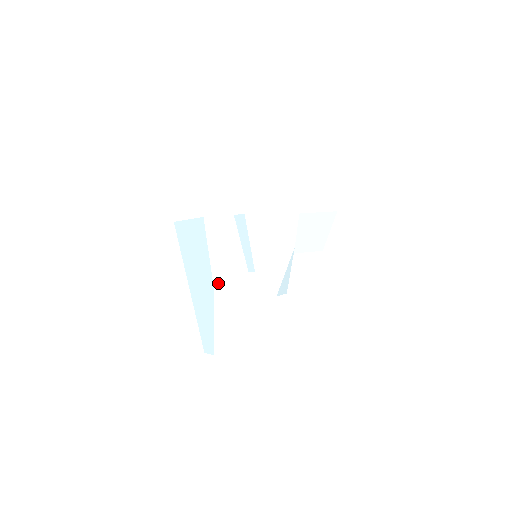
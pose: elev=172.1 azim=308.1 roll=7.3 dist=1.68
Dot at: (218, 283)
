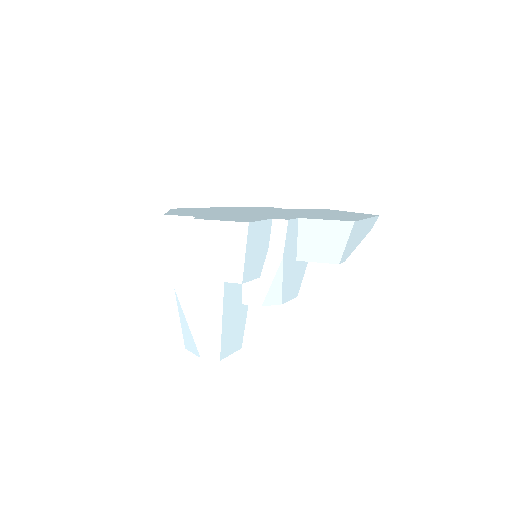
Dot at: (178, 283)
